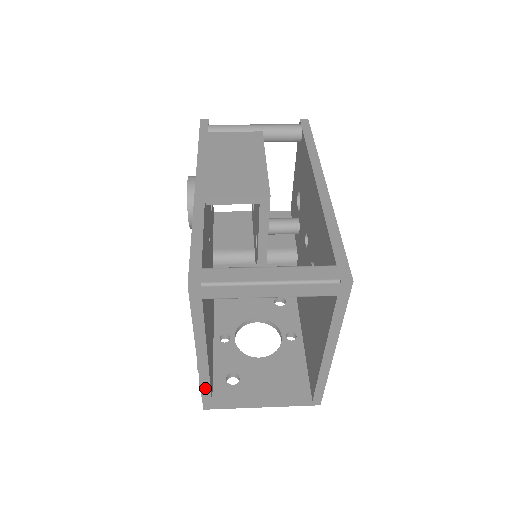
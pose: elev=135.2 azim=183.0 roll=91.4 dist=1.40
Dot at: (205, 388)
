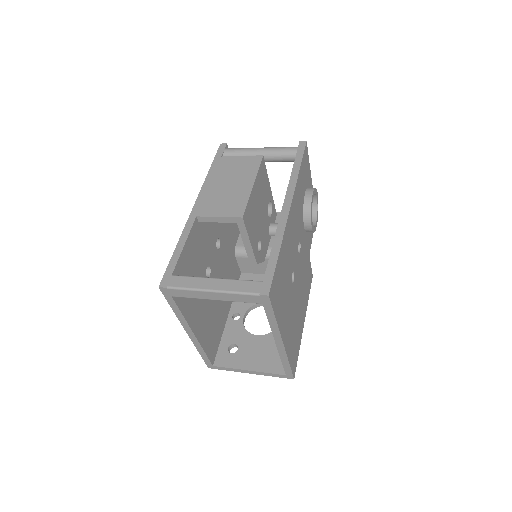
Dot at: (202, 353)
